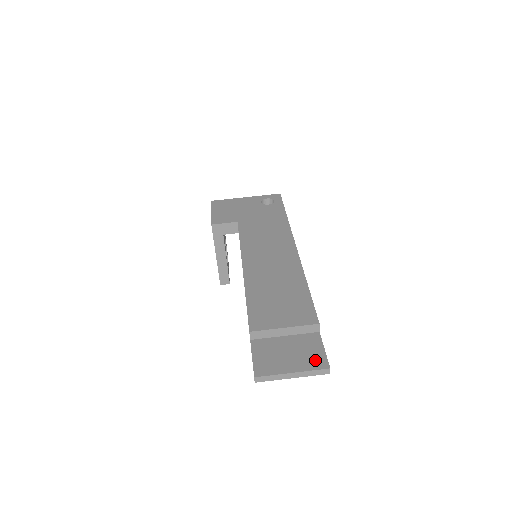
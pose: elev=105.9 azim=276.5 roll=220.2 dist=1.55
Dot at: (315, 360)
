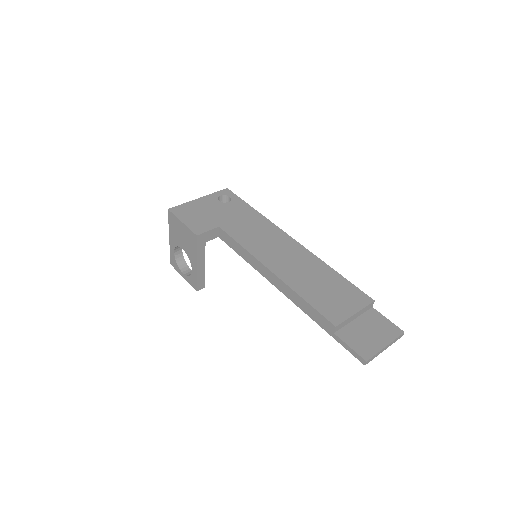
Dot at: (391, 330)
